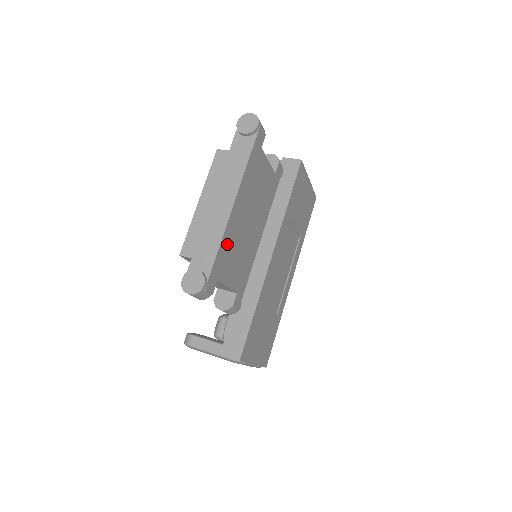
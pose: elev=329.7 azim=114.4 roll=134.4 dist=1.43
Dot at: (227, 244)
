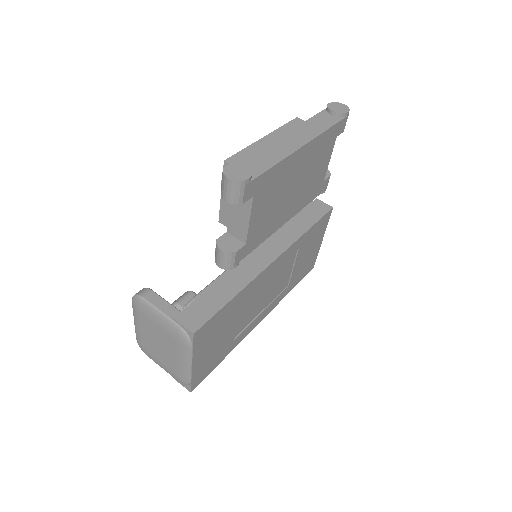
Dot at: (278, 175)
